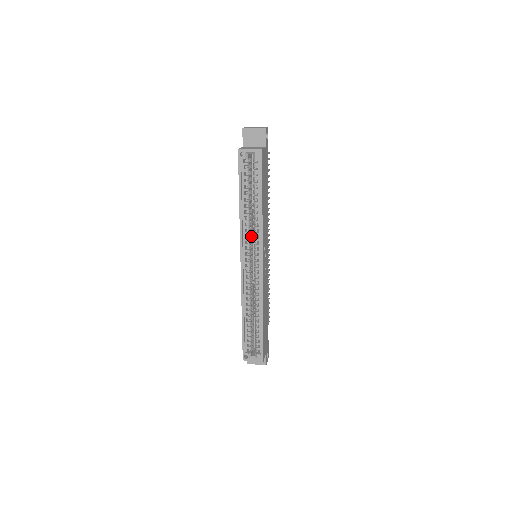
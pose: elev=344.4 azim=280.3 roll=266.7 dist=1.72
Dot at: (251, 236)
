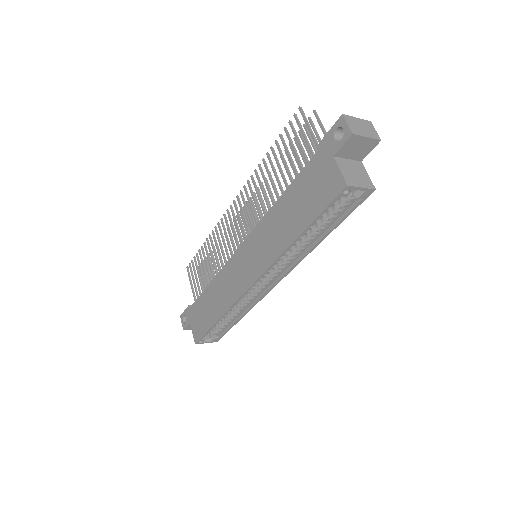
Dot at: occluded
